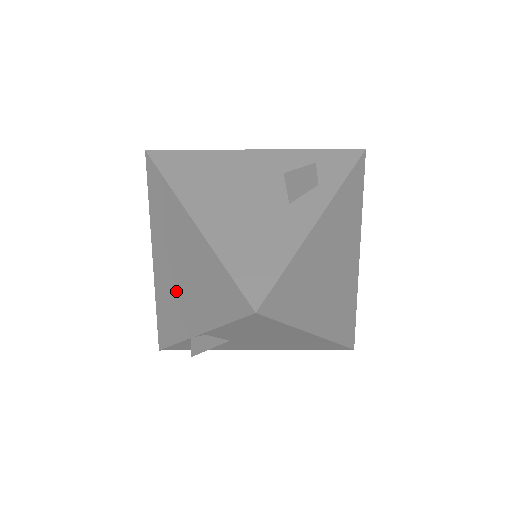
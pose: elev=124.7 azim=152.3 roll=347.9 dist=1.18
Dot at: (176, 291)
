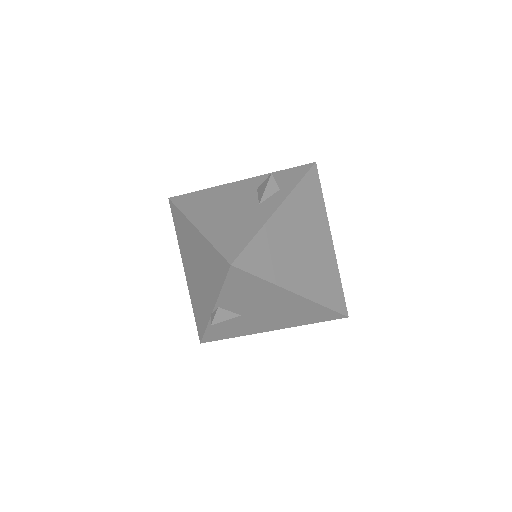
Dot at: (198, 286)
